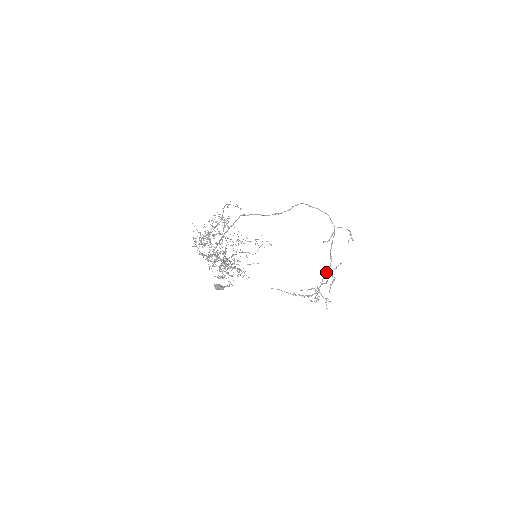
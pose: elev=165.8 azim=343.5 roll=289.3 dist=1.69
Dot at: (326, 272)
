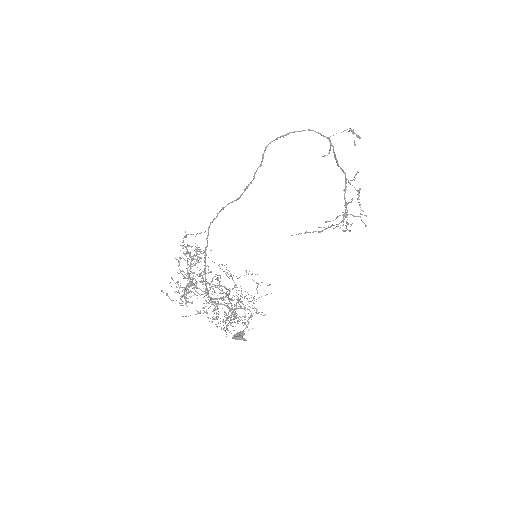
Dot at: (345, 188)
